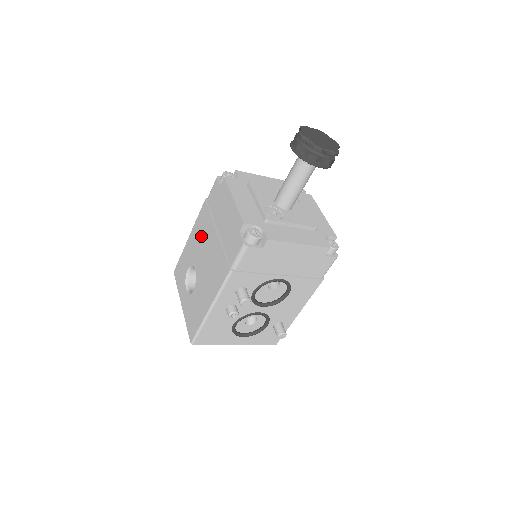
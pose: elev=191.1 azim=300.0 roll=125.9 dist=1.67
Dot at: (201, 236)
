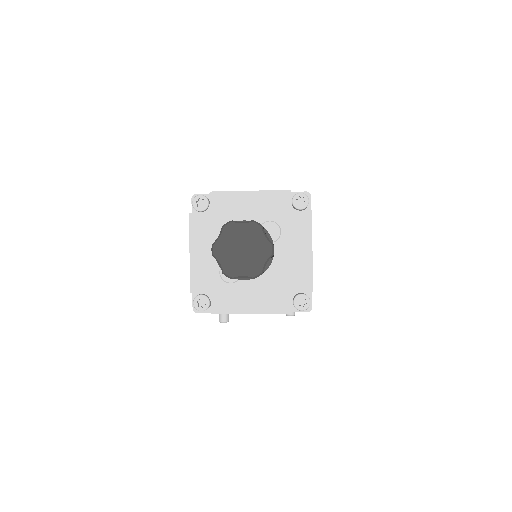
Dot at: occluded
